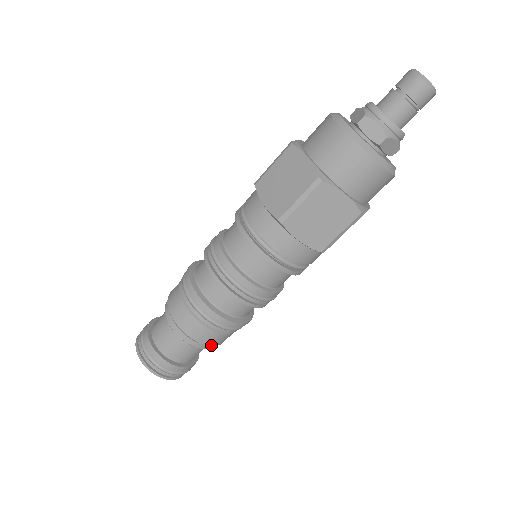
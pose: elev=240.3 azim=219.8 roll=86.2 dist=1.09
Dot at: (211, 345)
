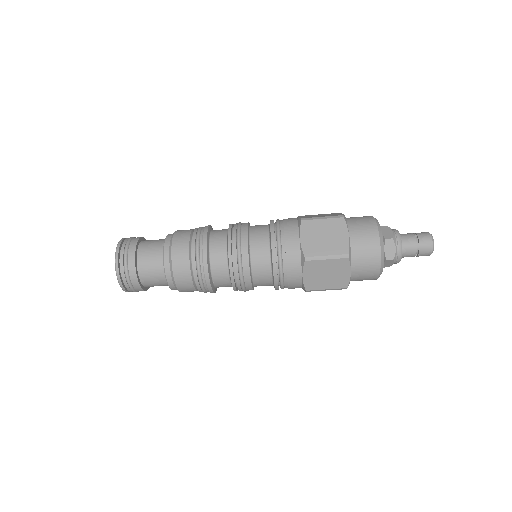
Dot at: occluded
